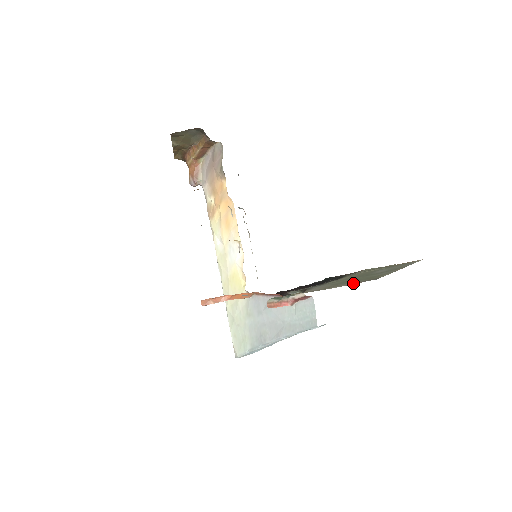
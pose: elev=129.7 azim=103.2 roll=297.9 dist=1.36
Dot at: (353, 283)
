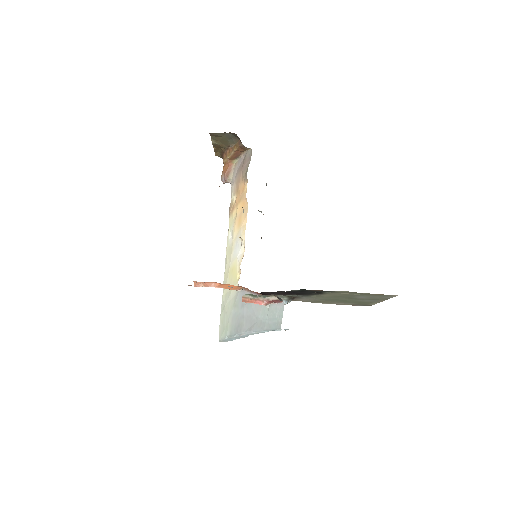
Dot at: (345, 304)
